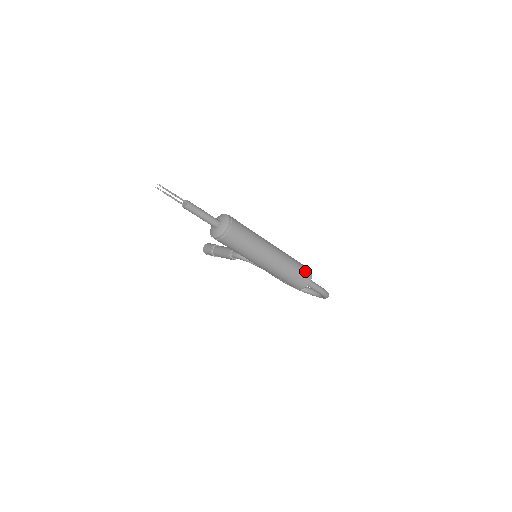
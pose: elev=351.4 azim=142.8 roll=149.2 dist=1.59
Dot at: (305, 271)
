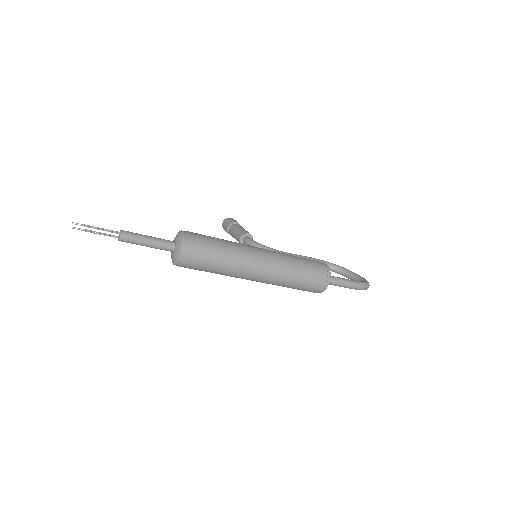
Dot at: (318, 274)
